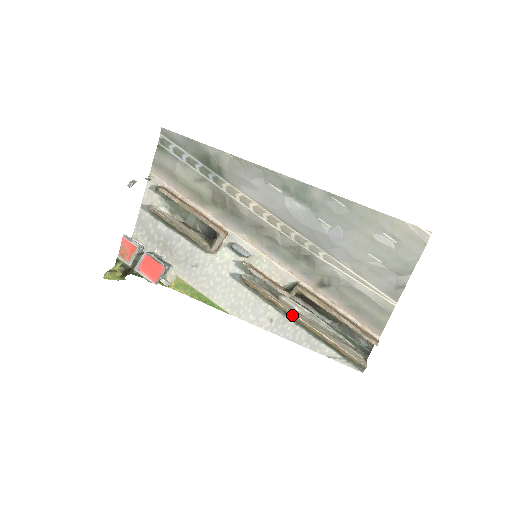
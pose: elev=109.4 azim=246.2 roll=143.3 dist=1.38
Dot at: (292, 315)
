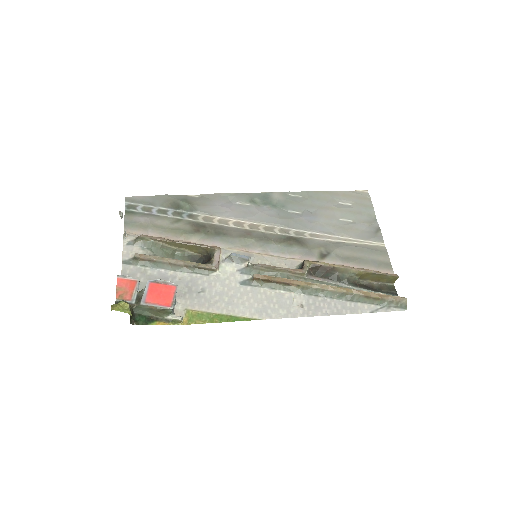
Dot at: (317, 285)
